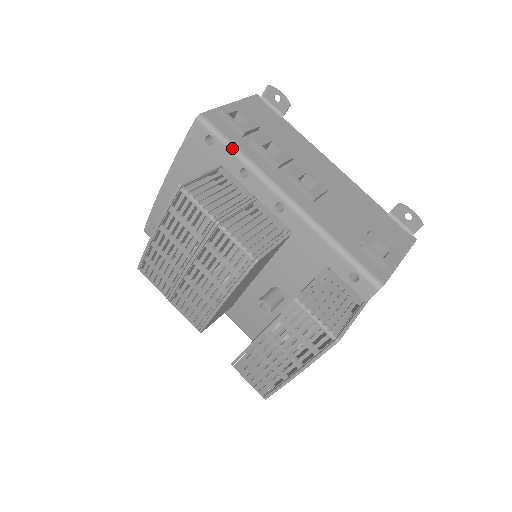
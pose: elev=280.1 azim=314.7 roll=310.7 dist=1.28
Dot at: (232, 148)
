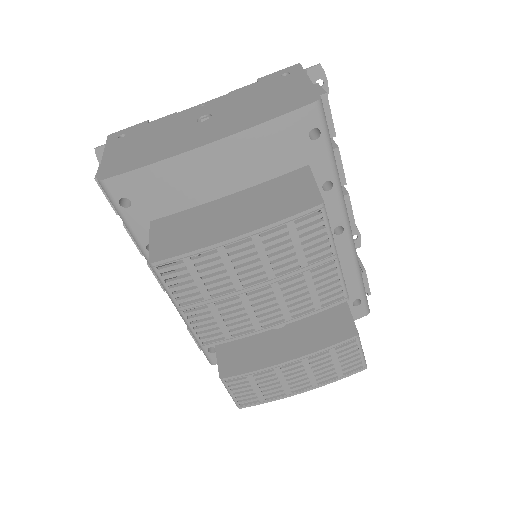
Dot at: (333, 155)
